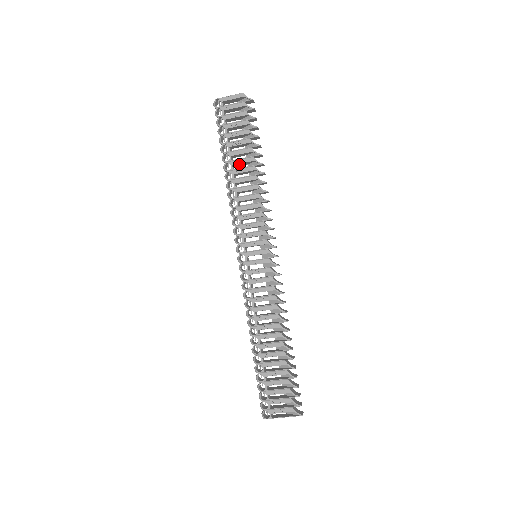
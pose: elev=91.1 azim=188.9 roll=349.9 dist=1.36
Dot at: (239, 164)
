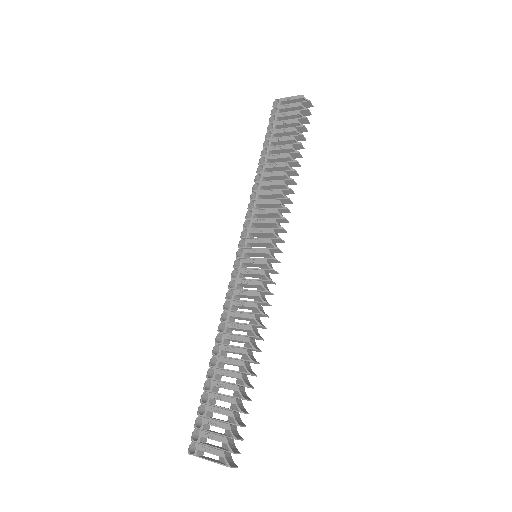
Dot at: (275, 160)
